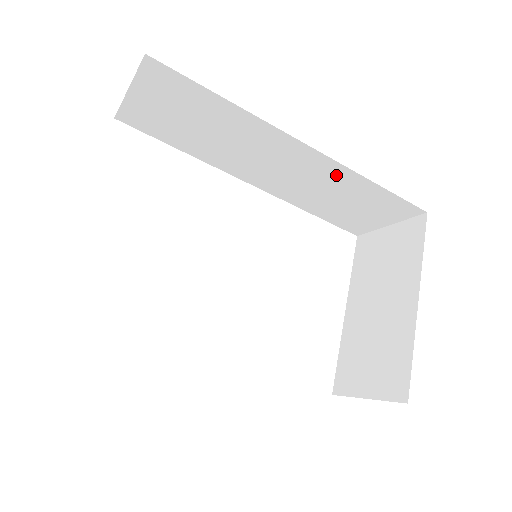
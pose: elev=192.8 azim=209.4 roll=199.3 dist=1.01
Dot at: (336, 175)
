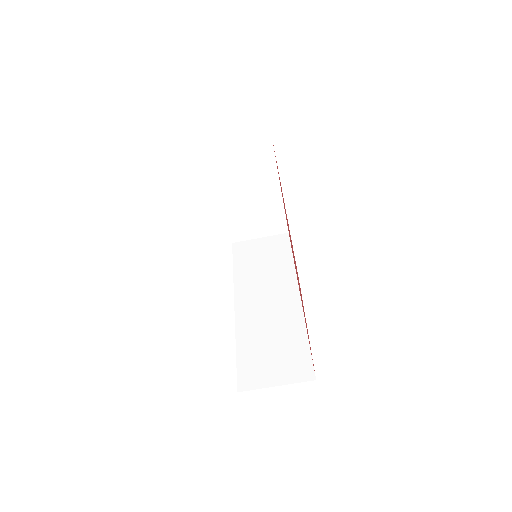
Dot at: (292, 320)
